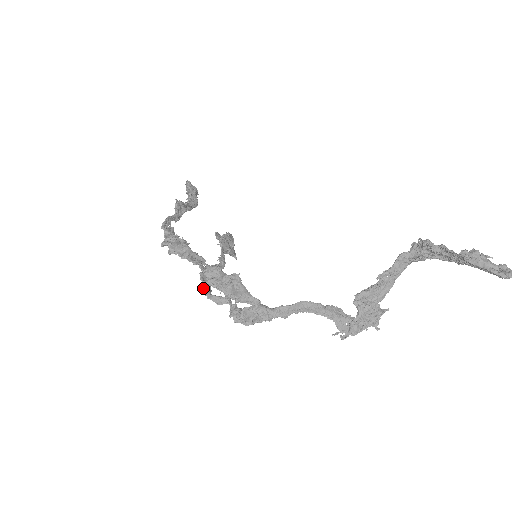
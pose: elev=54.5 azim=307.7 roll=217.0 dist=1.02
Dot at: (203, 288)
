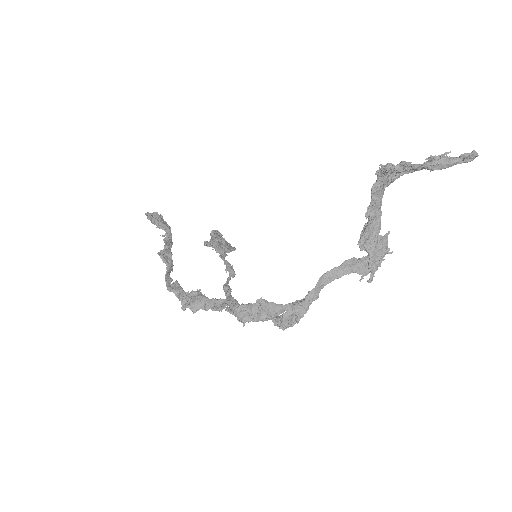
Dot at: occluded
